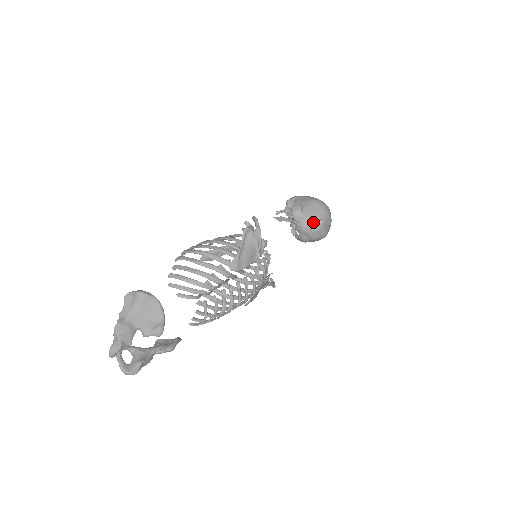
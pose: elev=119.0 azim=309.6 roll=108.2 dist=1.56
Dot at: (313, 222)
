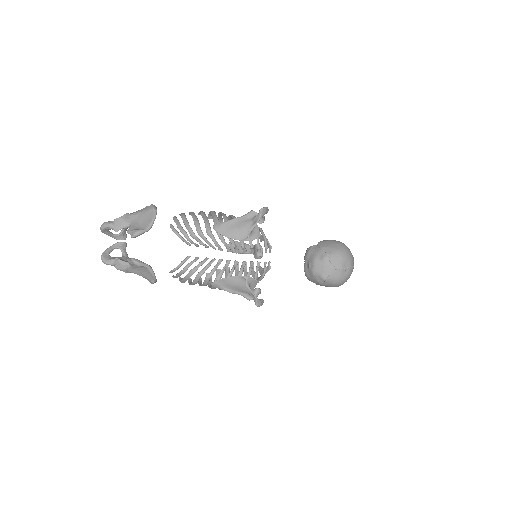
Dot at: (318, 251)
